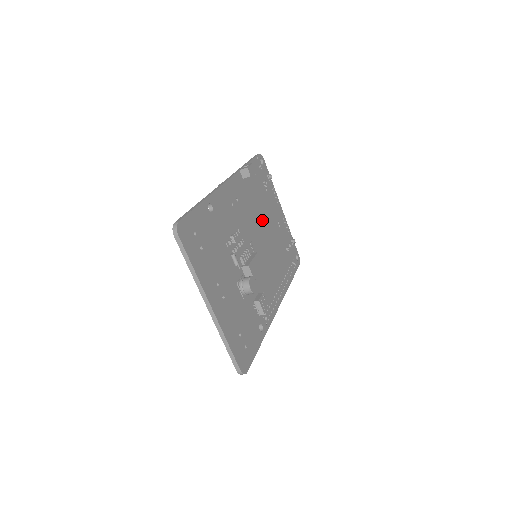
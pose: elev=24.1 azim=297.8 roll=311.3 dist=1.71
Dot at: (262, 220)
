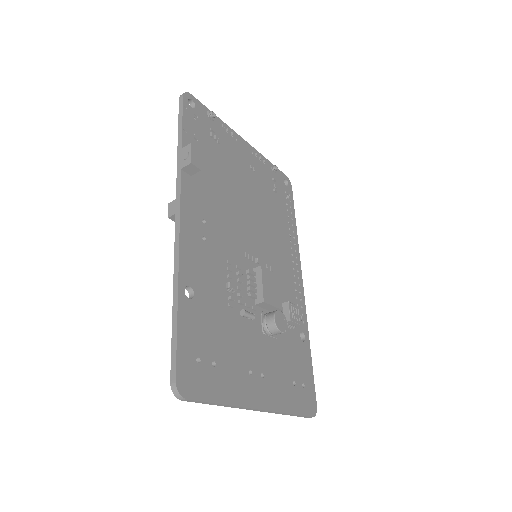
Dot at: (238, 198)
